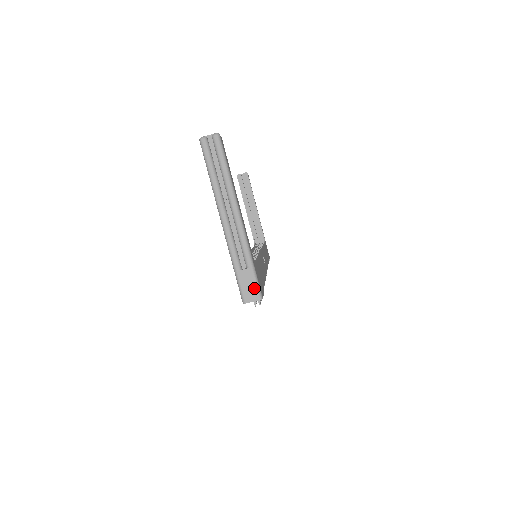
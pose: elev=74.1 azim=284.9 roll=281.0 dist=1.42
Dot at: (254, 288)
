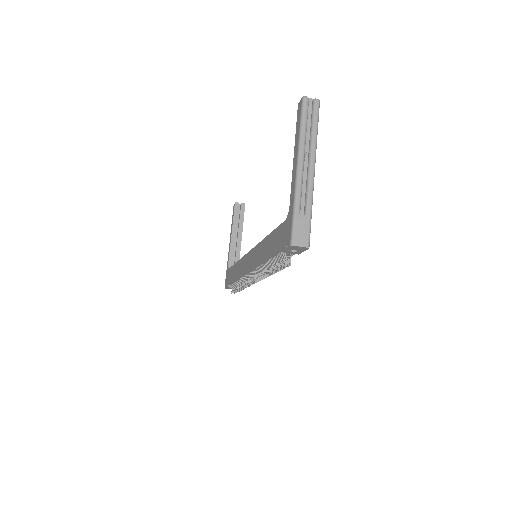
Dot at: (306, 235)
